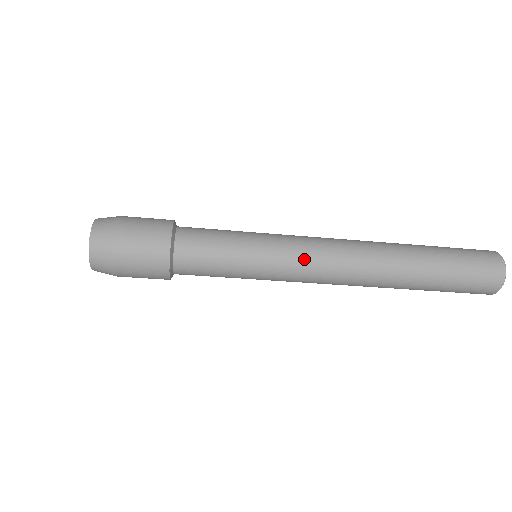
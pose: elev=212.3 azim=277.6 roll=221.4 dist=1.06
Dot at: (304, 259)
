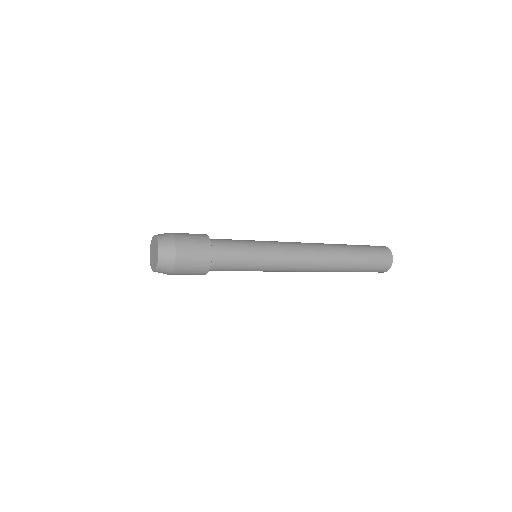
Dot at: (286, 267)
